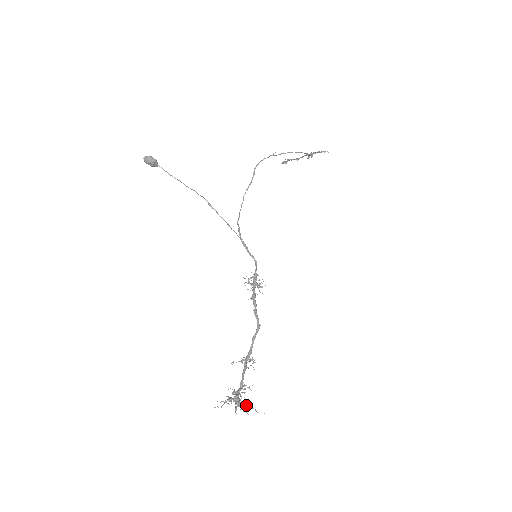
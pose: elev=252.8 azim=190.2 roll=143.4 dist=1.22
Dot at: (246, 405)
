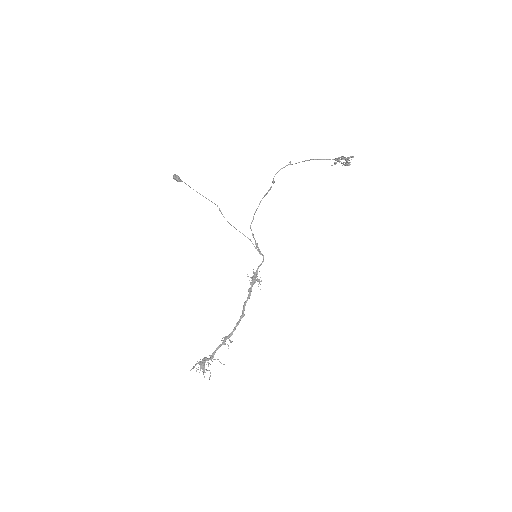
Dot at: (203, 370)
